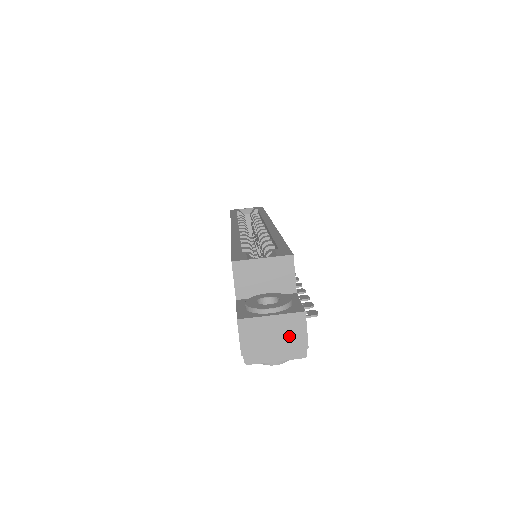
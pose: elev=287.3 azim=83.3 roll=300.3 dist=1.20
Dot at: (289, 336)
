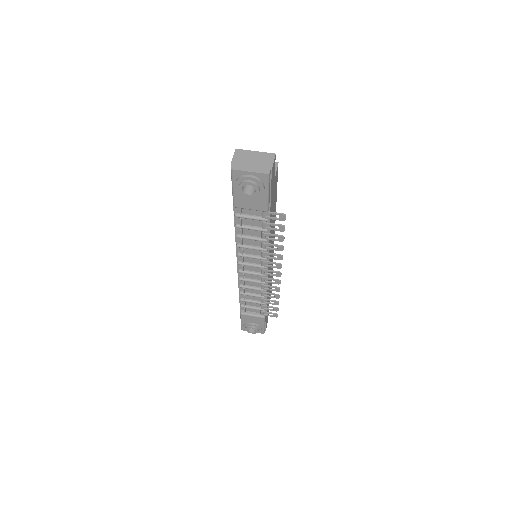
Dot at: (262, 162)
